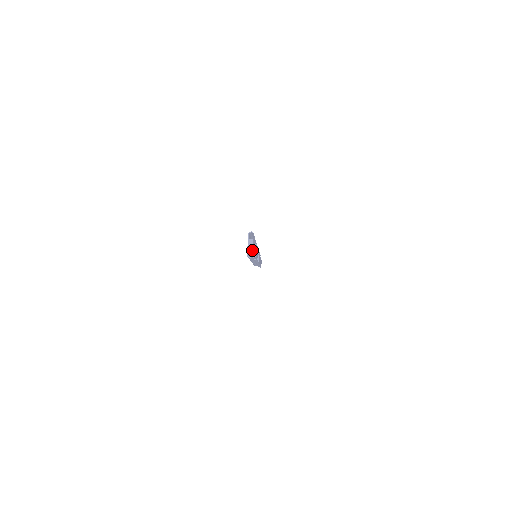
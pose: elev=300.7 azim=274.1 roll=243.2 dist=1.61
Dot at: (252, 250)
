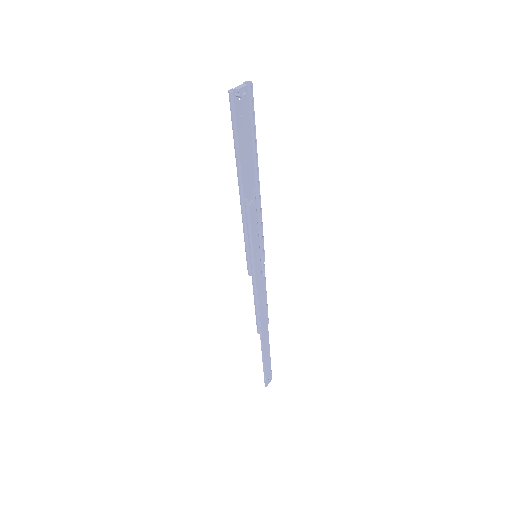
Dot at: (239, 91)
